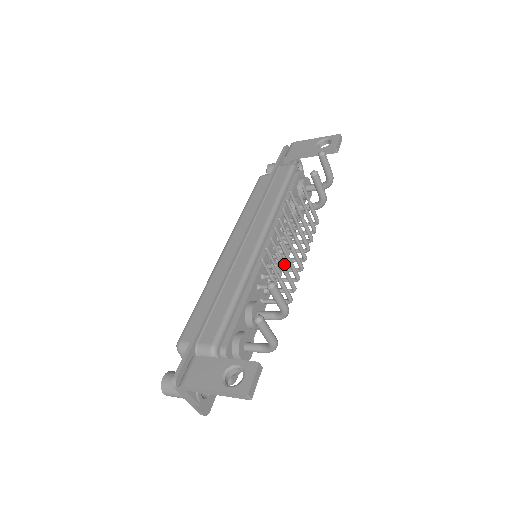
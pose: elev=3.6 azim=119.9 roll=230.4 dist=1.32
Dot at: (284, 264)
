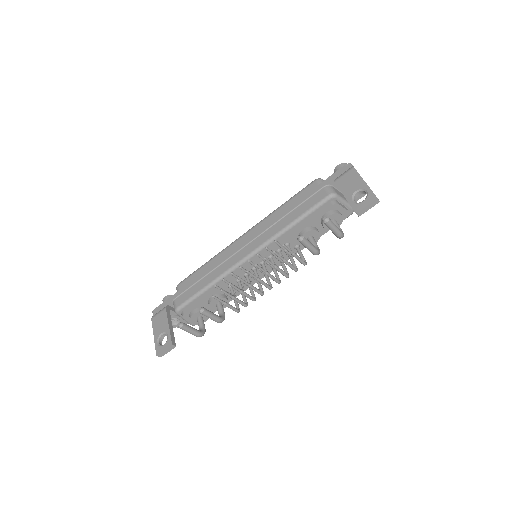
Dot at: occluded
